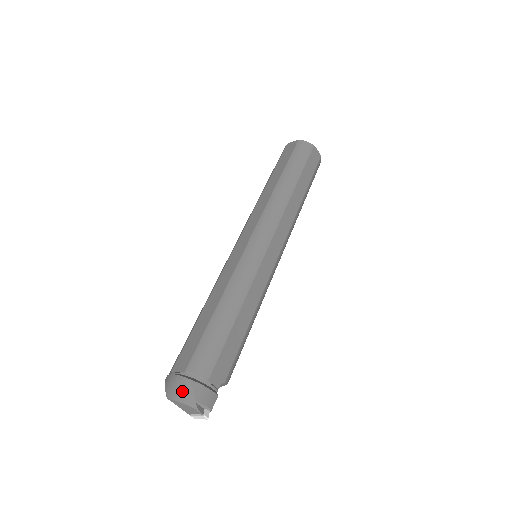
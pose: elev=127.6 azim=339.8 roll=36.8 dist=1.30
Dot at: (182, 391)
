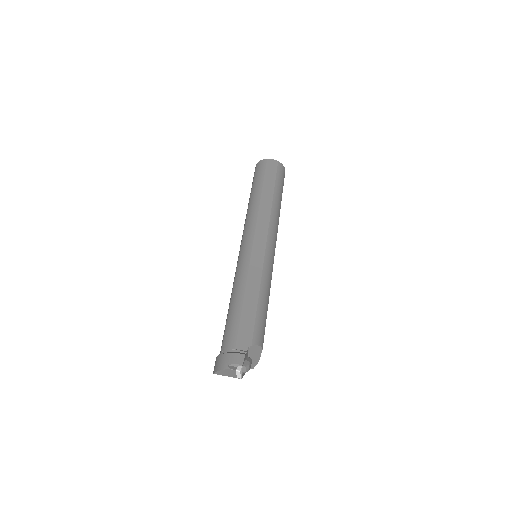
Dot at: (219, 364)
